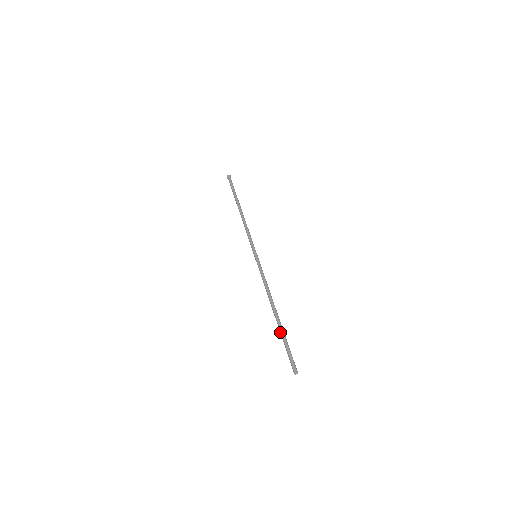
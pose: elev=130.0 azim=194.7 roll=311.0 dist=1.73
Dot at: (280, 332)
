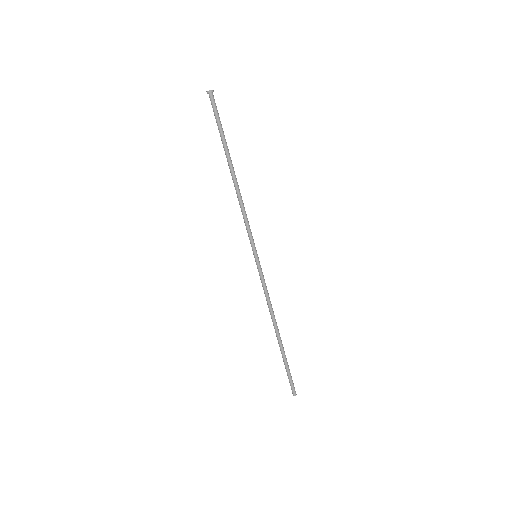
Dot at: (283, 356)
